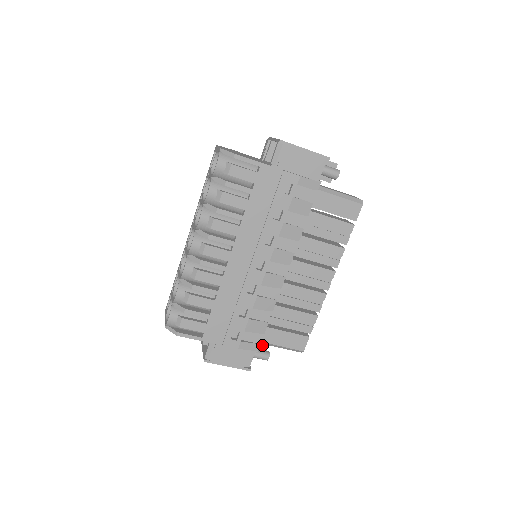
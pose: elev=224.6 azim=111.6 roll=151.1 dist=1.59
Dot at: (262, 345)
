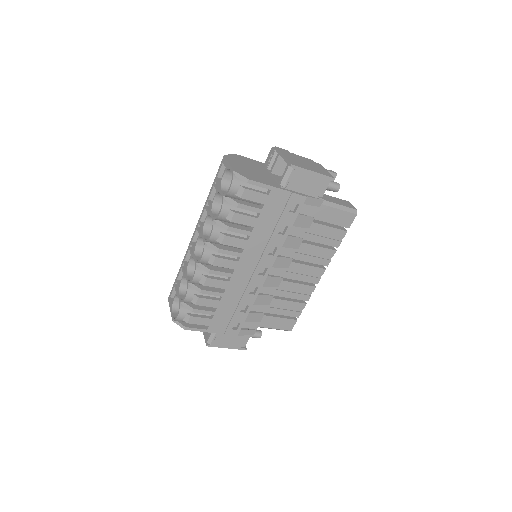
Dot at: occluded
